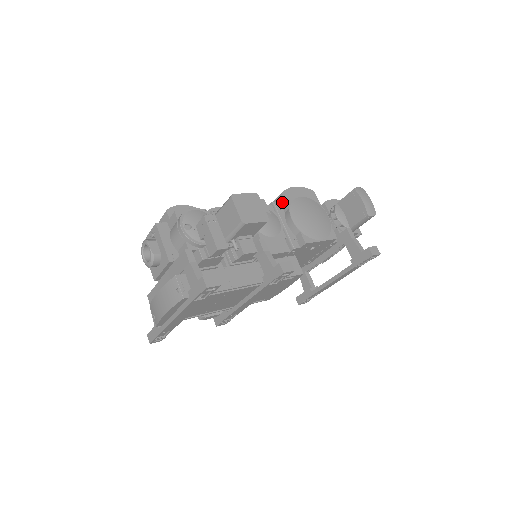
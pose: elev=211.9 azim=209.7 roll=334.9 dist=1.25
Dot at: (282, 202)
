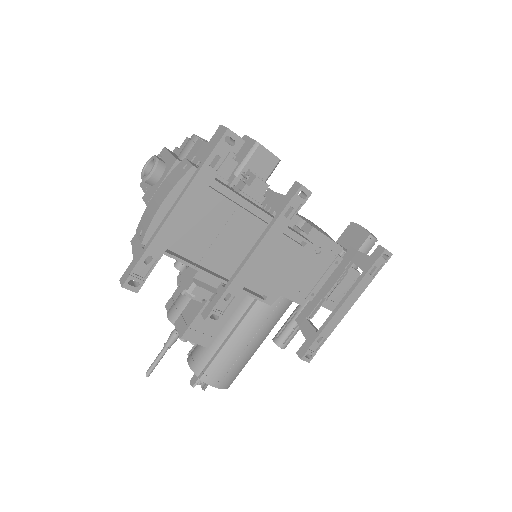
Dot at: occluded
